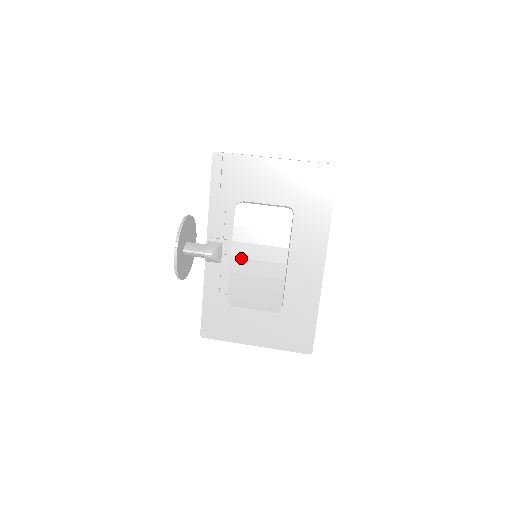
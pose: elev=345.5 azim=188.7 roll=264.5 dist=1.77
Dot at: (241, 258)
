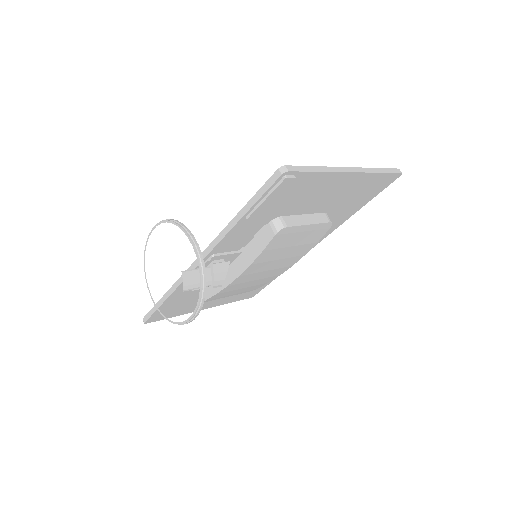
Dot at: (250, 274)
